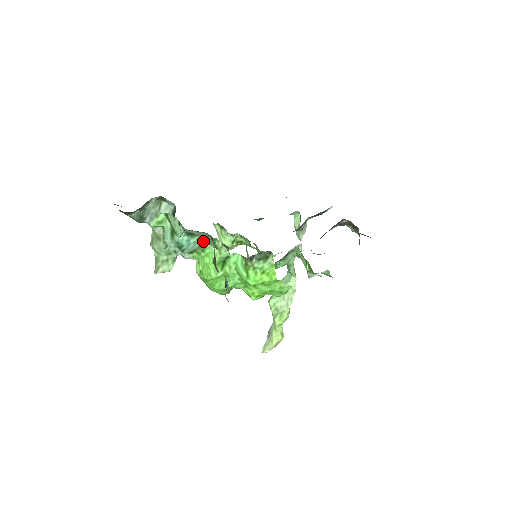
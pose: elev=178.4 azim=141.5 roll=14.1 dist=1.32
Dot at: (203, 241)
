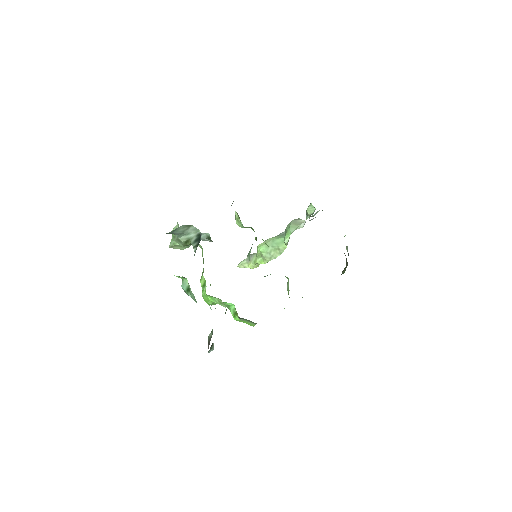
Dot at: occluded
